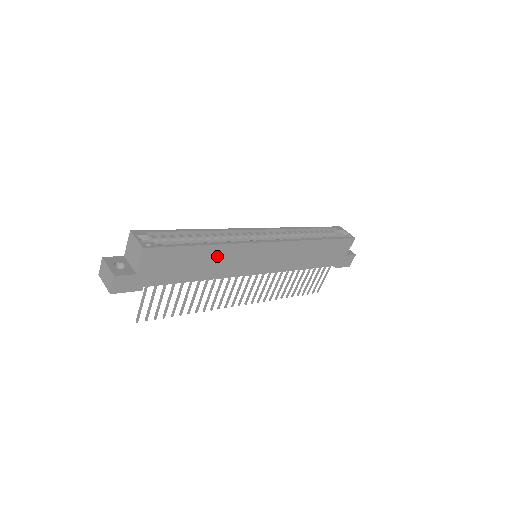
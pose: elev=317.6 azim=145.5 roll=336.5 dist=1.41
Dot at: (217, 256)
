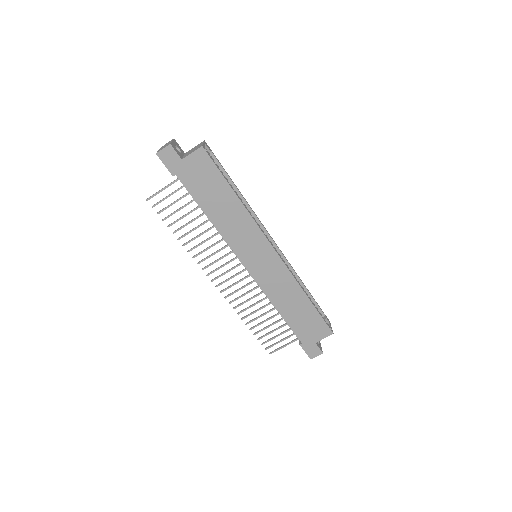
Dot at: (235, 213)
